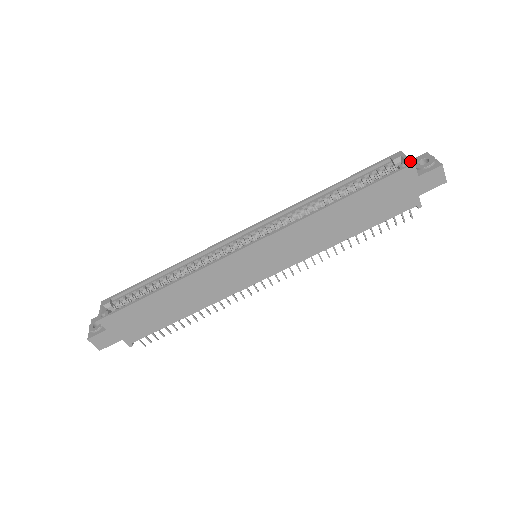
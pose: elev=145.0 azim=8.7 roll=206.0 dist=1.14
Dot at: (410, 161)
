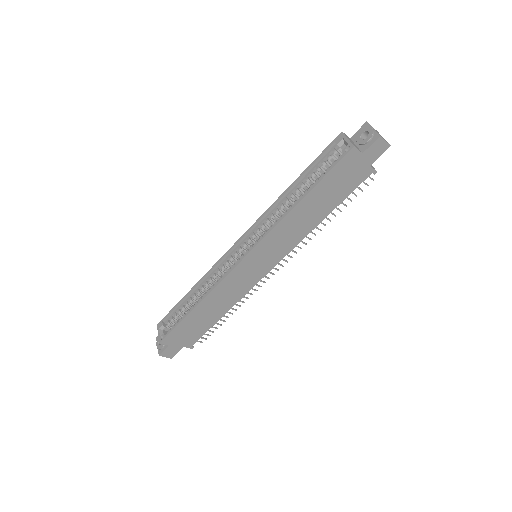
Dot at: (350, 144)
